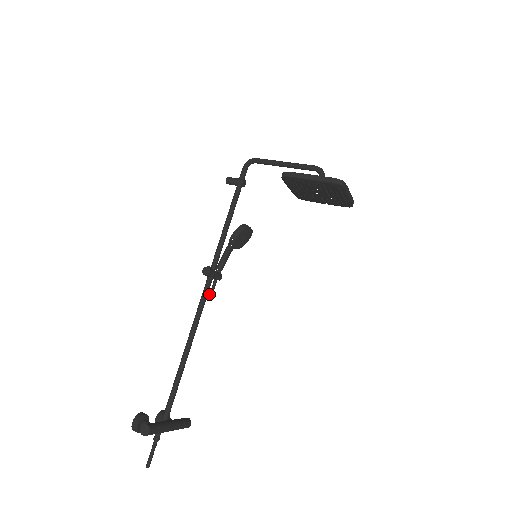
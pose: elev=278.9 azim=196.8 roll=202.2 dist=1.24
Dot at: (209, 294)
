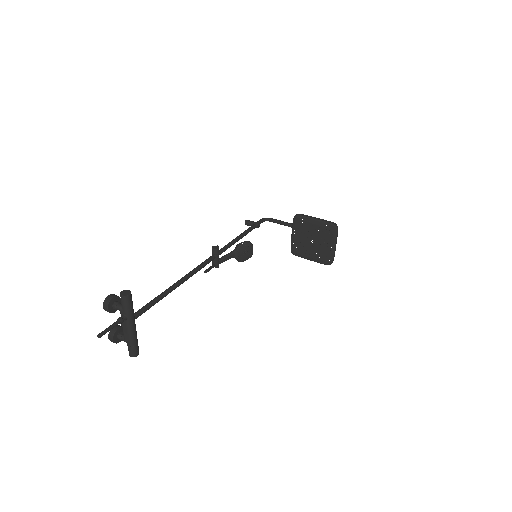
Dot at: (205, 270)
